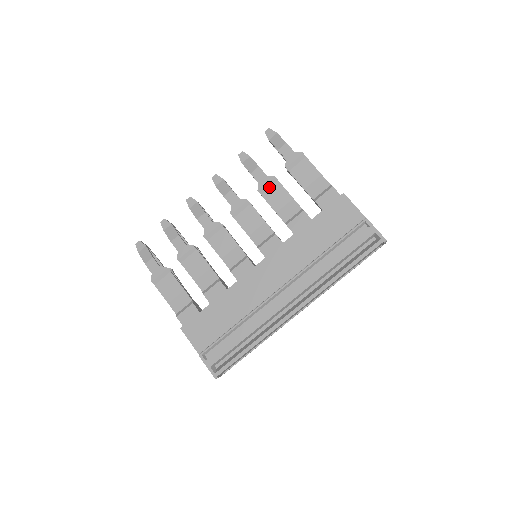
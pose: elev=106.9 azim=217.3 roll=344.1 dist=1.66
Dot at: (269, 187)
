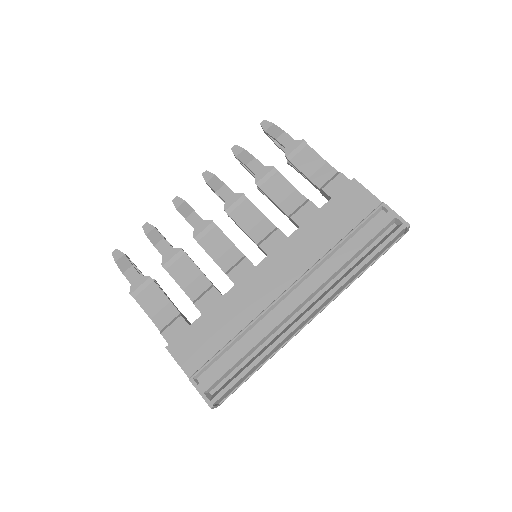
Dot at: (268, 179)
